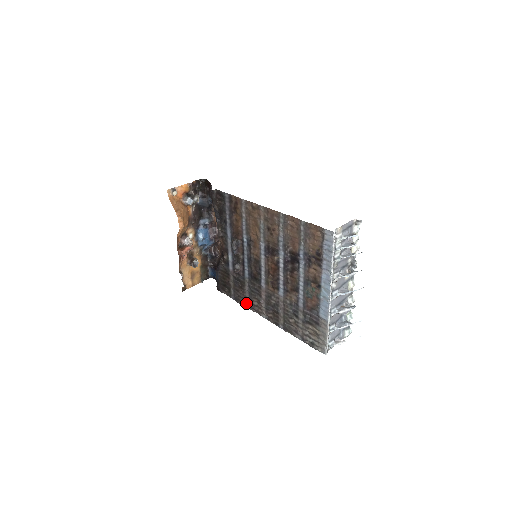
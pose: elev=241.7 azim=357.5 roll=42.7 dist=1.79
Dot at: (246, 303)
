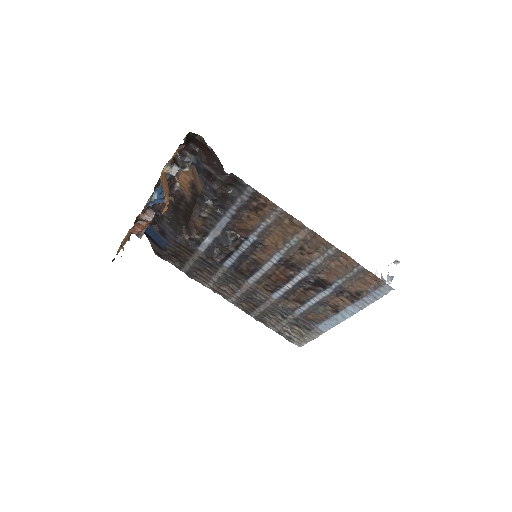
Dot at: (207, 283)
